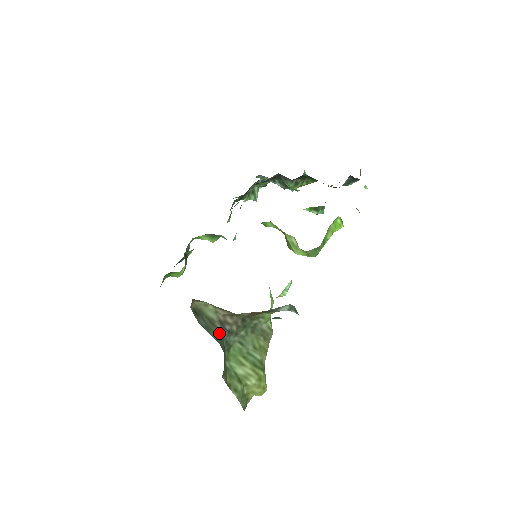
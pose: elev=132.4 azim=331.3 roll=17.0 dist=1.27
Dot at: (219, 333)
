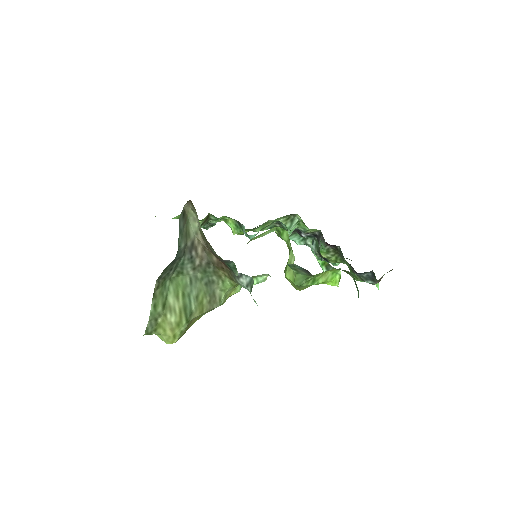
Dot at: (185, 247)
